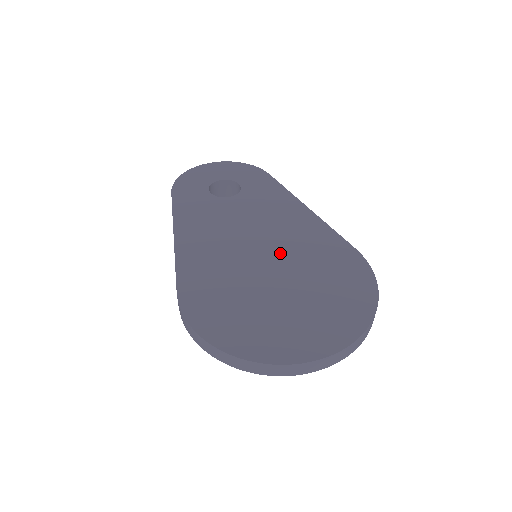
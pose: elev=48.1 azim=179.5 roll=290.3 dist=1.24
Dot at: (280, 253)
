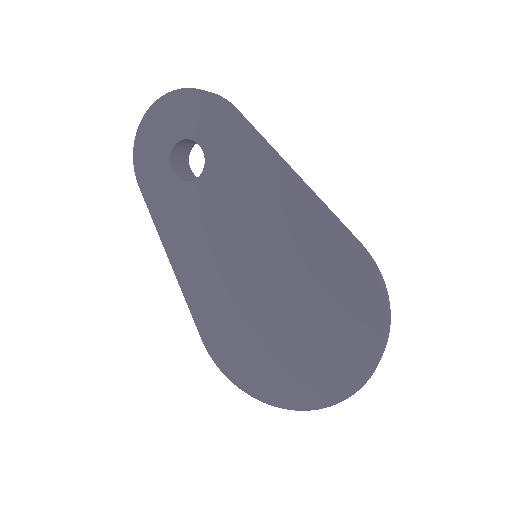
Dot at: (275, 272)
